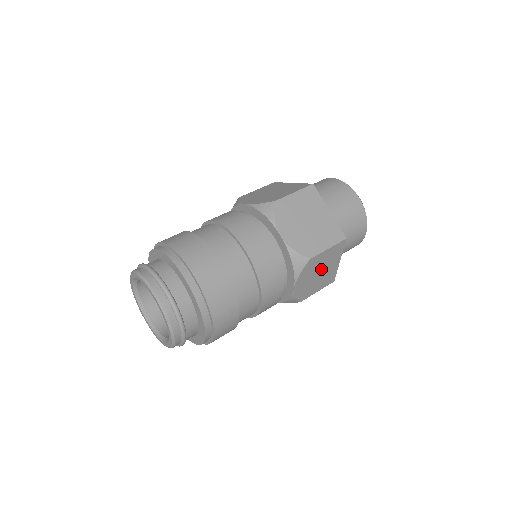
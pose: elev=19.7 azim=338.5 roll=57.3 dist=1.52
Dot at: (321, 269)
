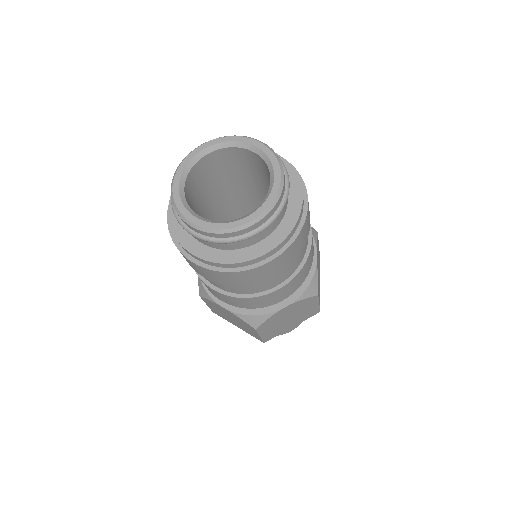
Dot at: (294, 316)
